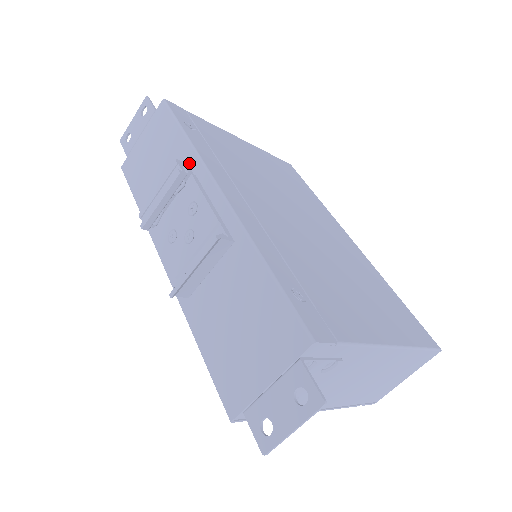
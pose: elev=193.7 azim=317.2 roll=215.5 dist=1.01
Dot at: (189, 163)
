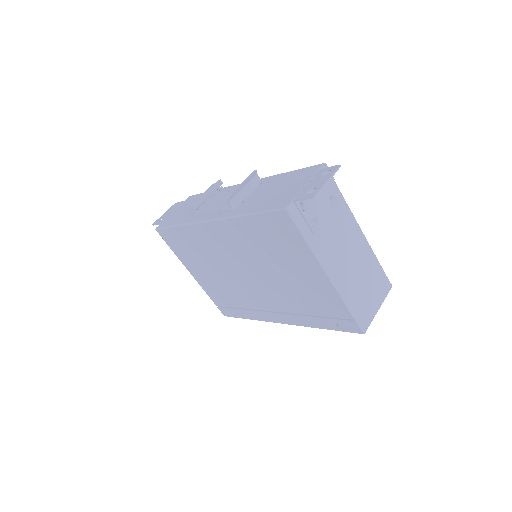
Dot at: occluded
